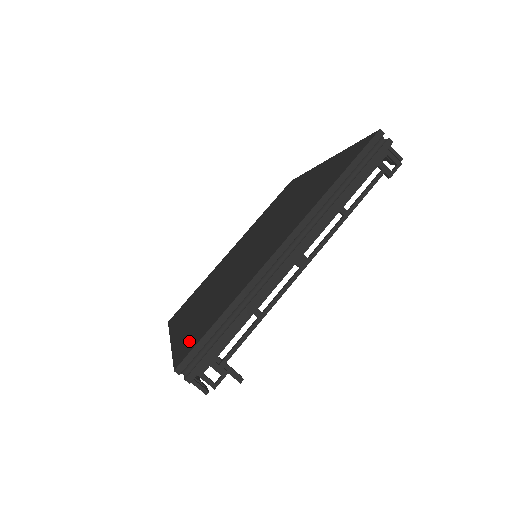
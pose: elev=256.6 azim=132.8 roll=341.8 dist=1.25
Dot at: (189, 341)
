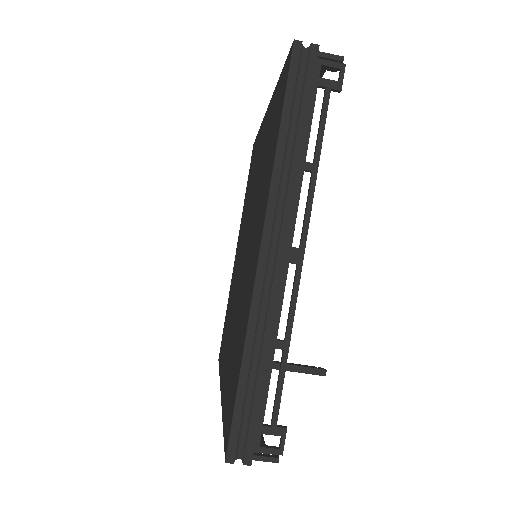
Dot at: (228, 409)
